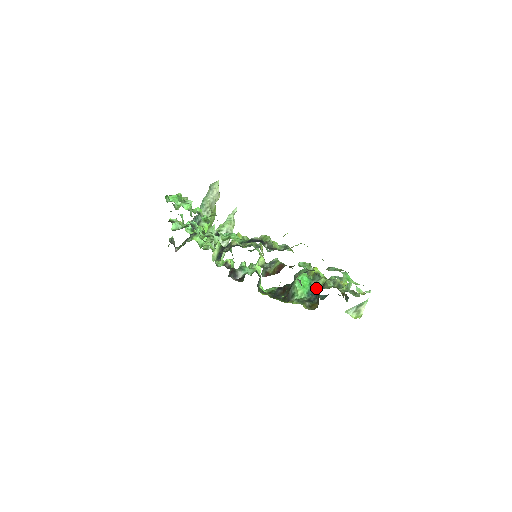
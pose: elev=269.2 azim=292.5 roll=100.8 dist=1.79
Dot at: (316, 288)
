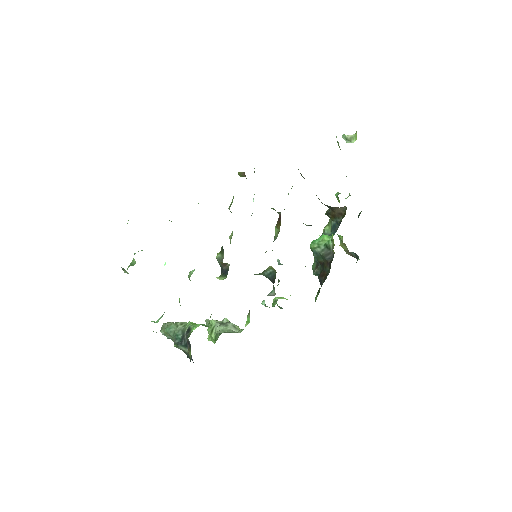
Dot at: (331, 230)
